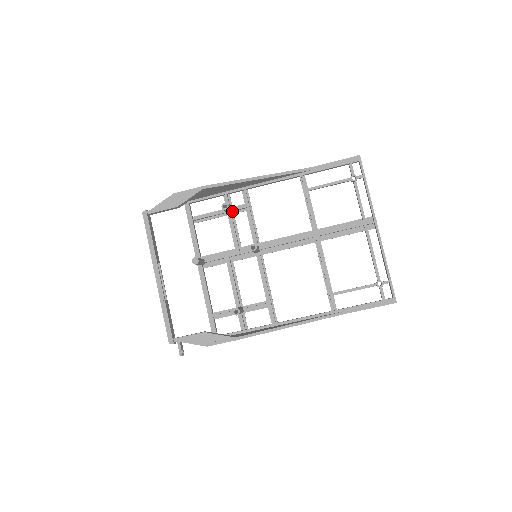
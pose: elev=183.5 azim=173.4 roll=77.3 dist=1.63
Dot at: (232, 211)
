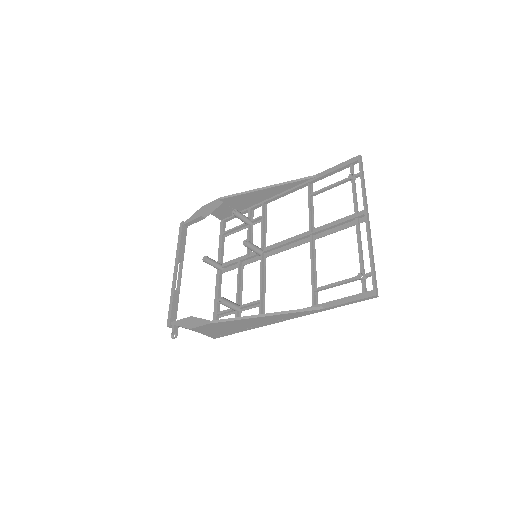
Dot at: (250, 222)
